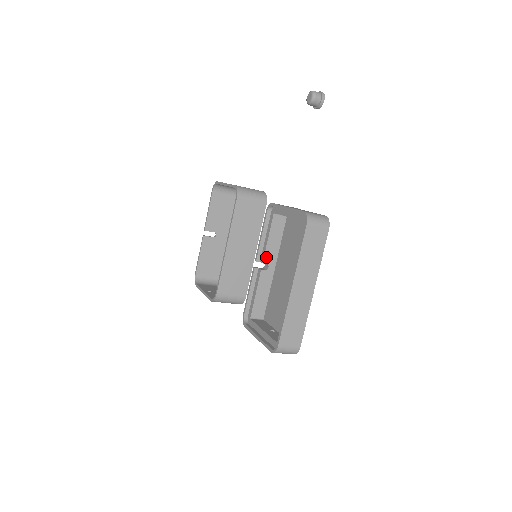
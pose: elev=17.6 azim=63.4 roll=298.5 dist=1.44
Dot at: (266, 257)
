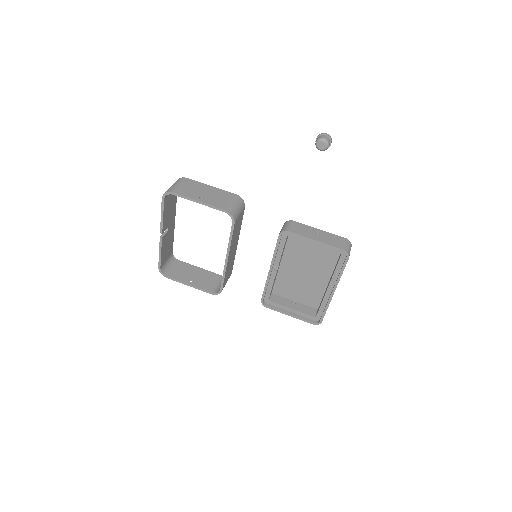
Dot at: (279, 263)
